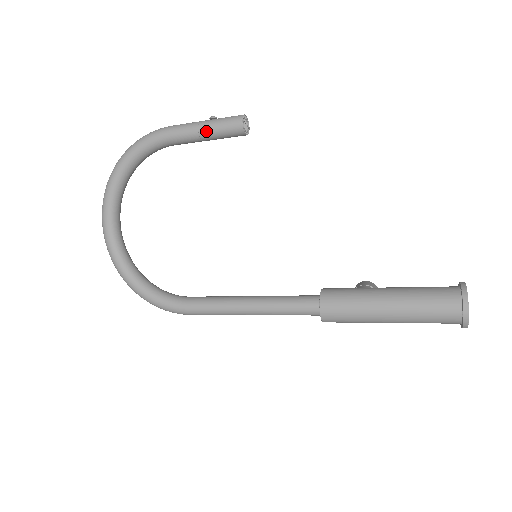
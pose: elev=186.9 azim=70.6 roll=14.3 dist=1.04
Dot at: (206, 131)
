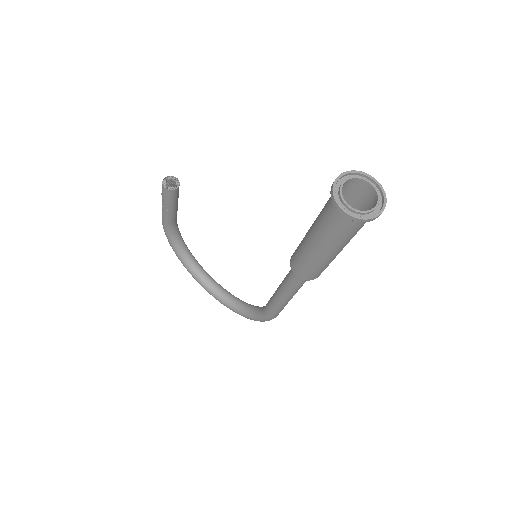
Dot at: (166, 206)
